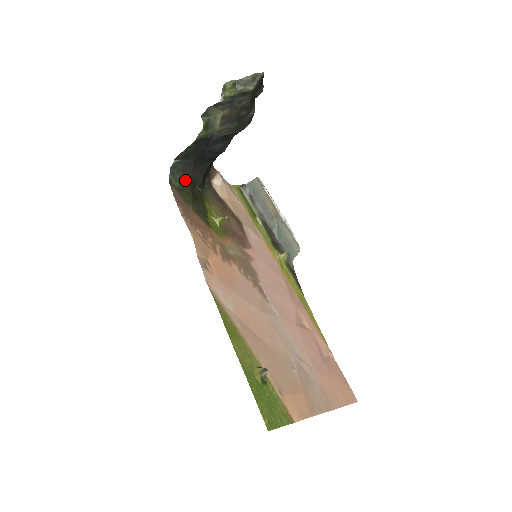
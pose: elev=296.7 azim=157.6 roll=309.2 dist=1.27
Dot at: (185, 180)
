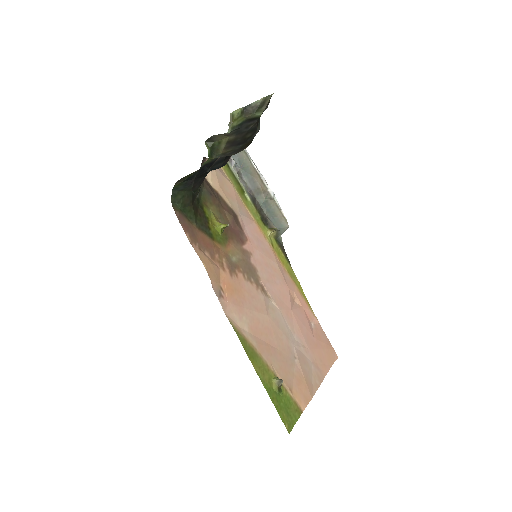
Dot at: (186, 198)
